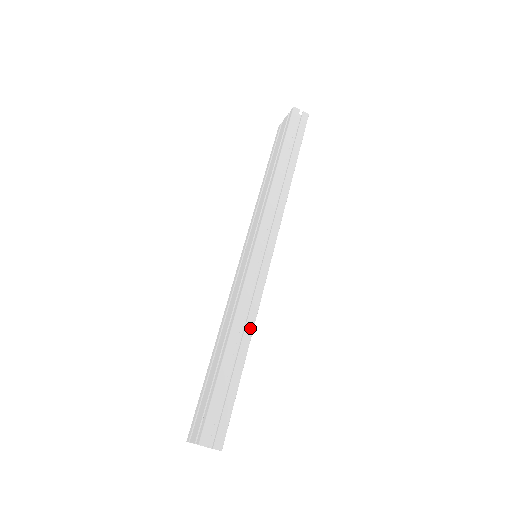
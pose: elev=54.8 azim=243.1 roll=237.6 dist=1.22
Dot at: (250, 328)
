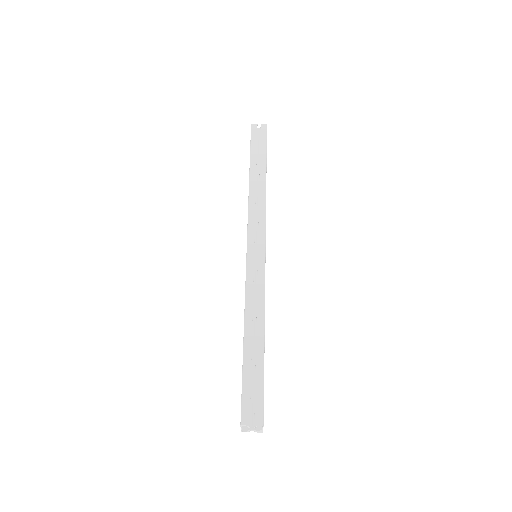
Dot at: (261, 315)
